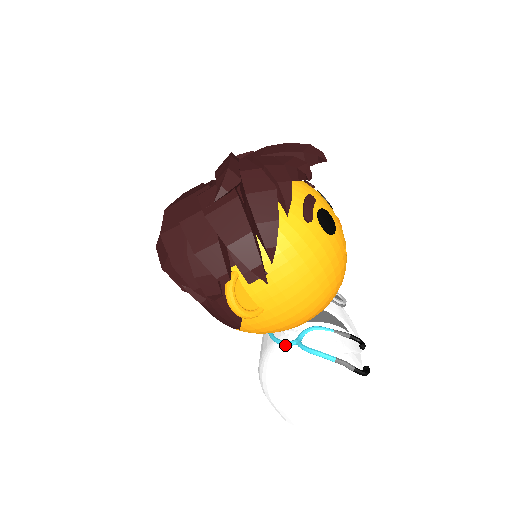
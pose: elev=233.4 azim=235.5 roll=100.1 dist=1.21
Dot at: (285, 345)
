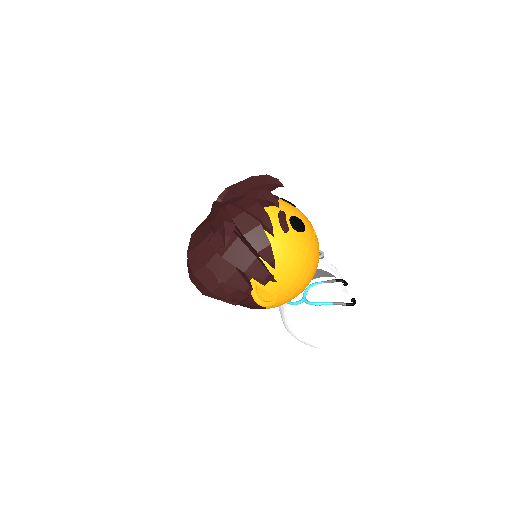
Dot at: (296, 304)
